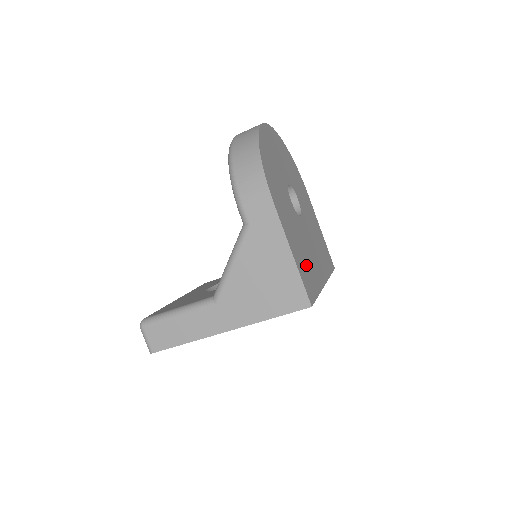
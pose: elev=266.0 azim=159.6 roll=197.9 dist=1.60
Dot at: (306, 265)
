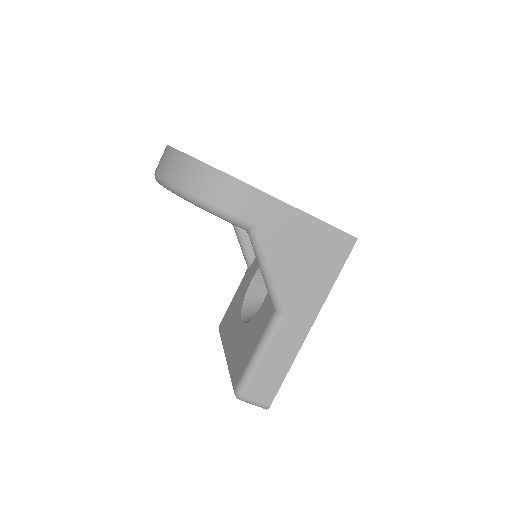
Dot at: occluded
